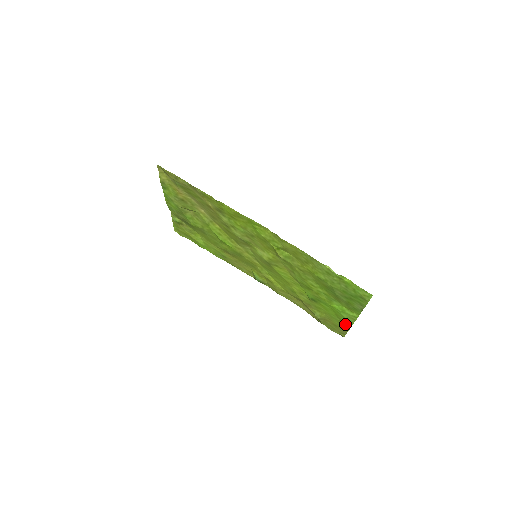
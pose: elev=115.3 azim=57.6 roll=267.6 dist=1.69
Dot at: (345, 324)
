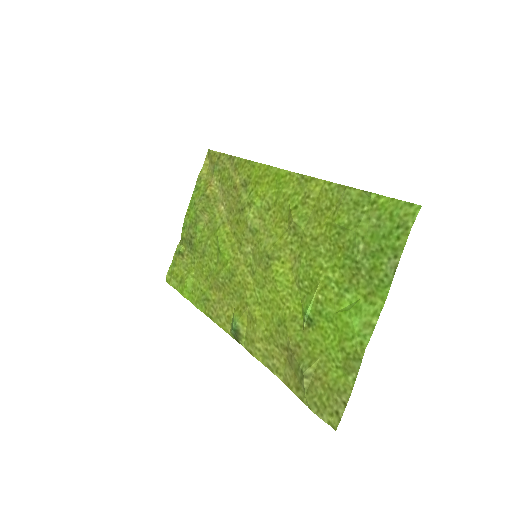
Dot at: (350, 363)
